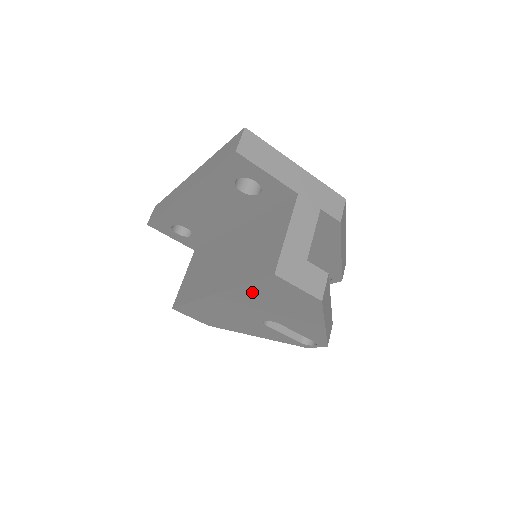
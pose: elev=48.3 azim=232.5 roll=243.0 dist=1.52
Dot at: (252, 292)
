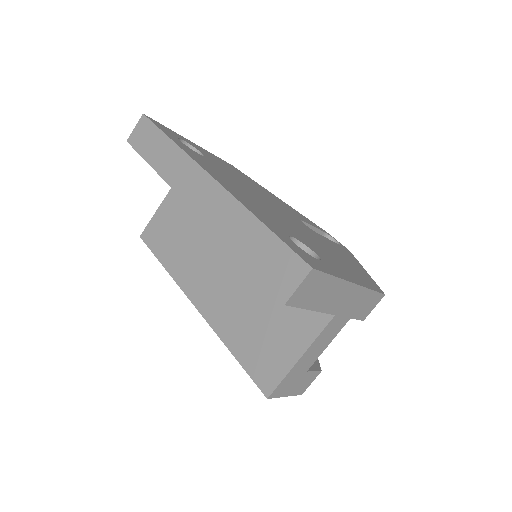
Dot at: occluded
